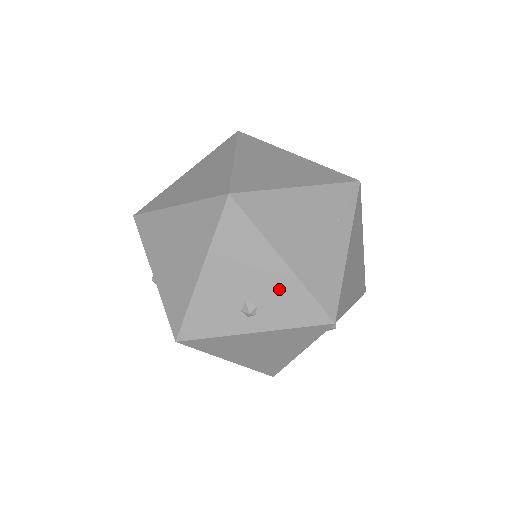
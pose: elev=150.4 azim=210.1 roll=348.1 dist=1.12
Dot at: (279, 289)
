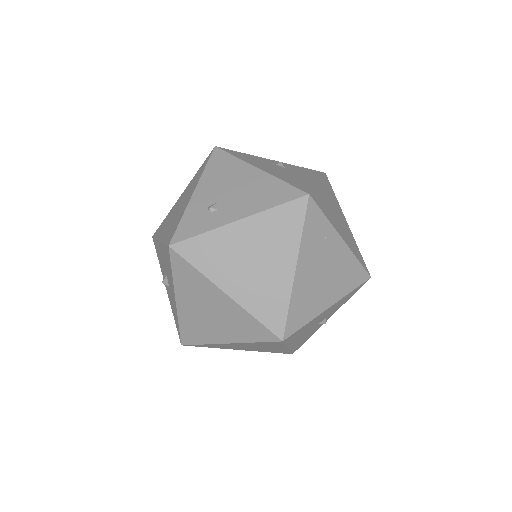
Dot at: (334, 308)
